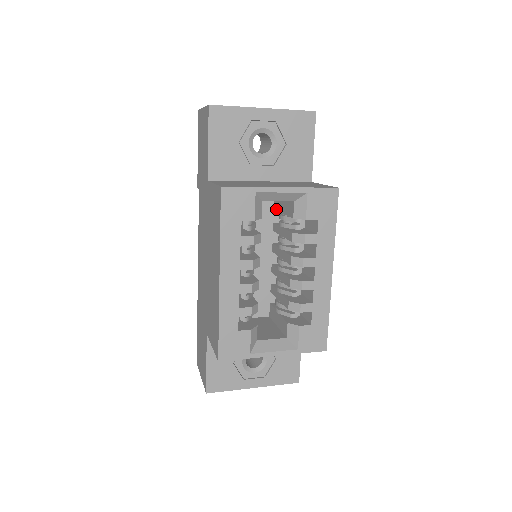
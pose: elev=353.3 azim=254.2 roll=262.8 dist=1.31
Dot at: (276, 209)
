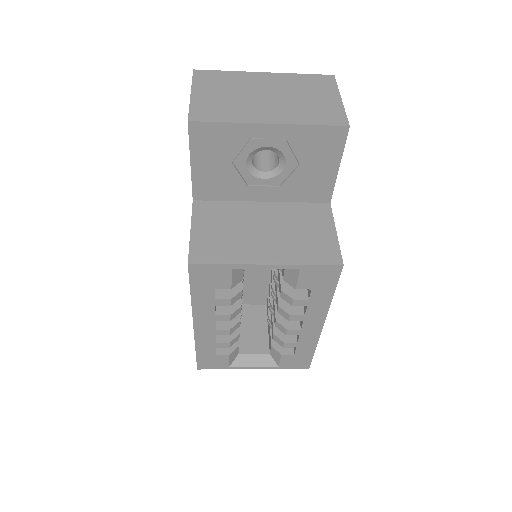
Dot at: occluded
